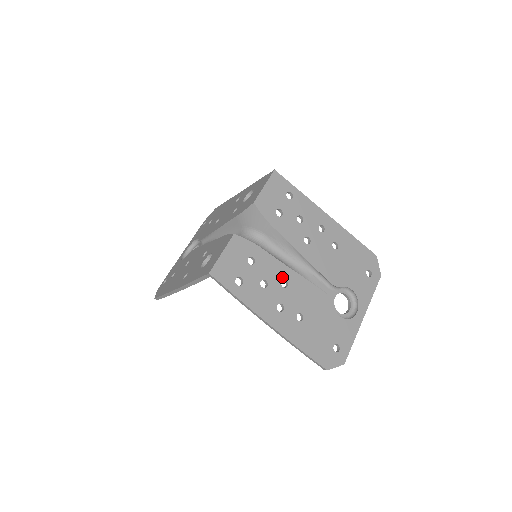
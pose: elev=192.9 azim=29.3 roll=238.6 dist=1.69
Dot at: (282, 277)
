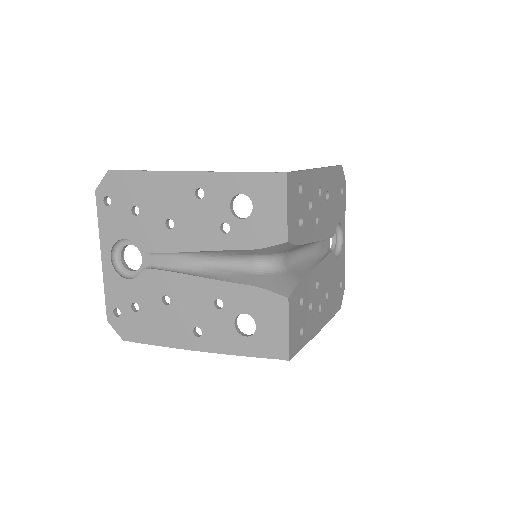
Dot at: (315, 282)
